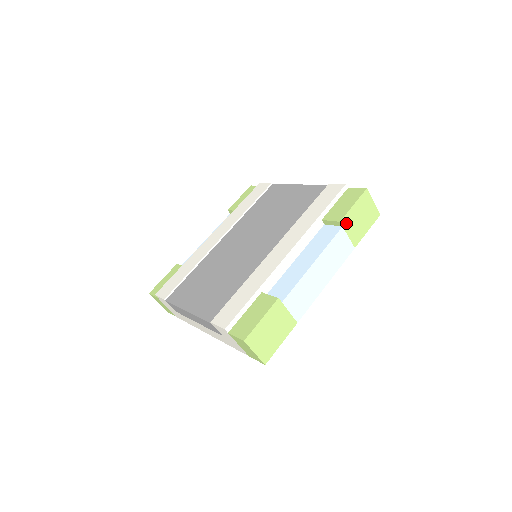
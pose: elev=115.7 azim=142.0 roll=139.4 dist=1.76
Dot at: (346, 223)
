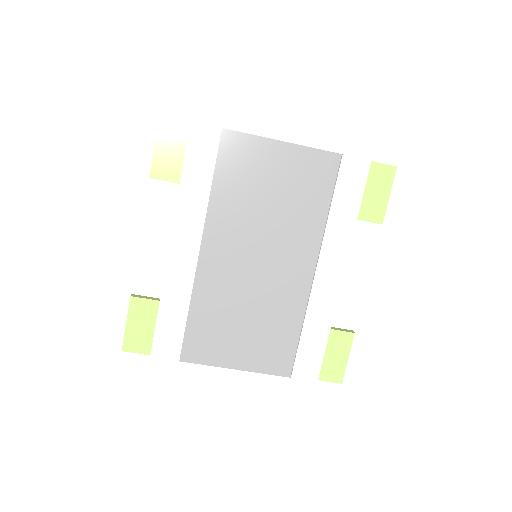
Dot at: occluded
